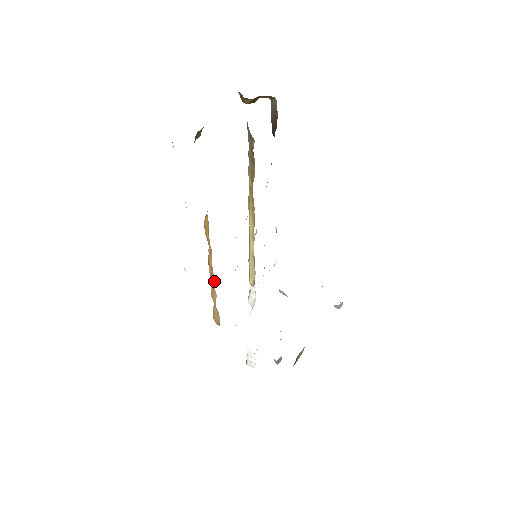
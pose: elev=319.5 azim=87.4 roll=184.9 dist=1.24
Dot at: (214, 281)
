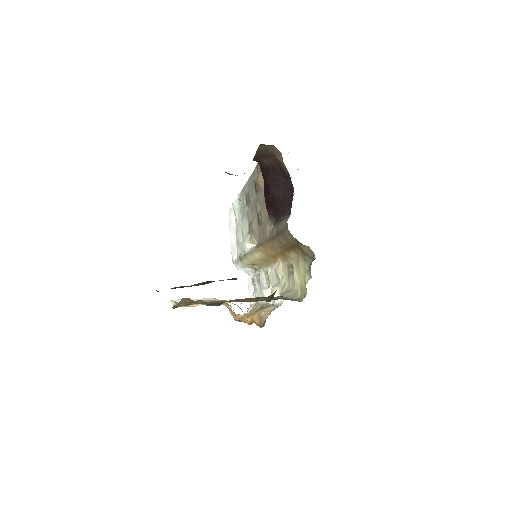
Dot at: occluded
